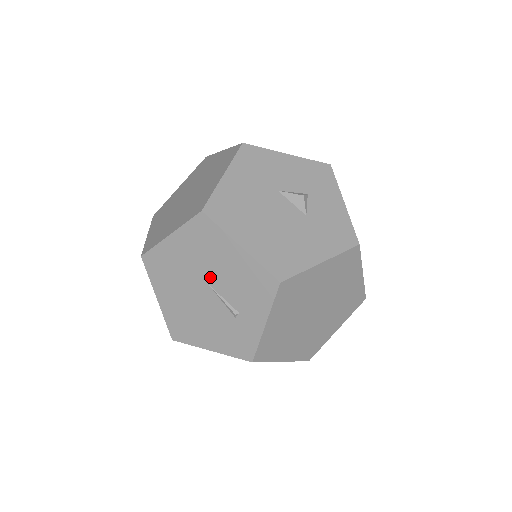
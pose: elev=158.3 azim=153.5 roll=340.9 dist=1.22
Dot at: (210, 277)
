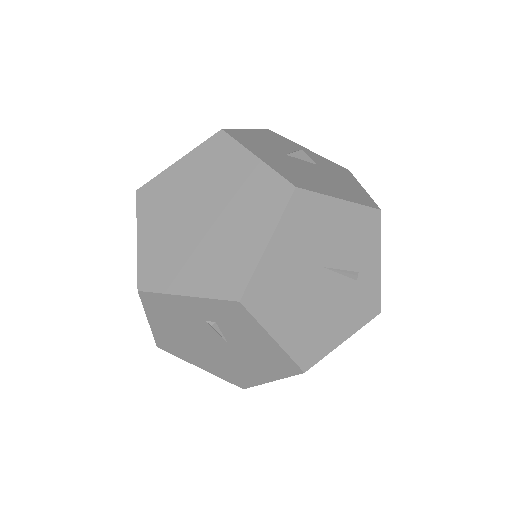
Dot at: (323, 257)
